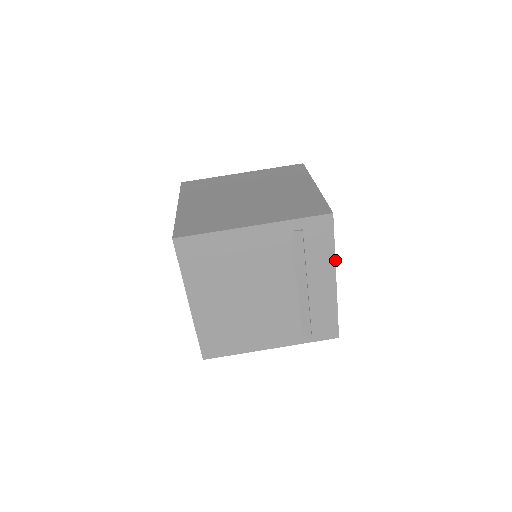
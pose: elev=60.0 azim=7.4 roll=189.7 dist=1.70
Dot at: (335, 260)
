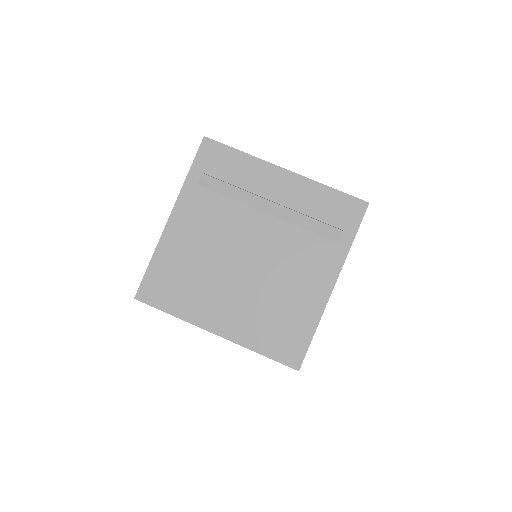
Dot at: (259, 159)
